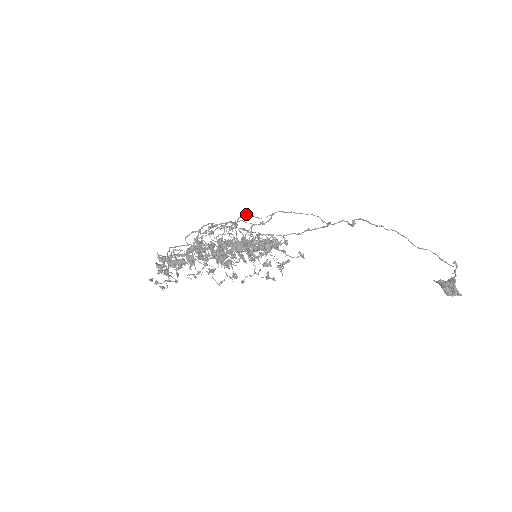
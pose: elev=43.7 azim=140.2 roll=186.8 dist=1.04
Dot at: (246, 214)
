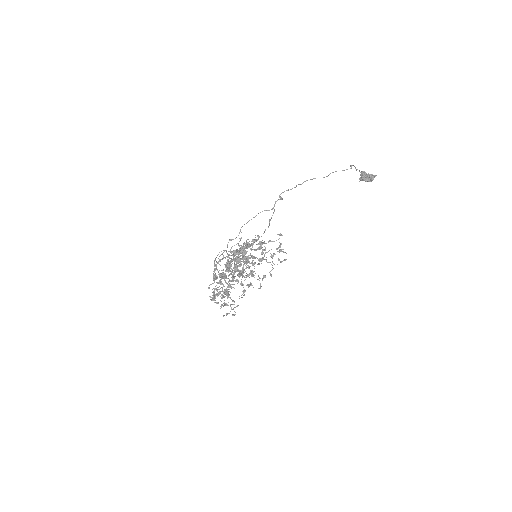
Dot at: occluded
